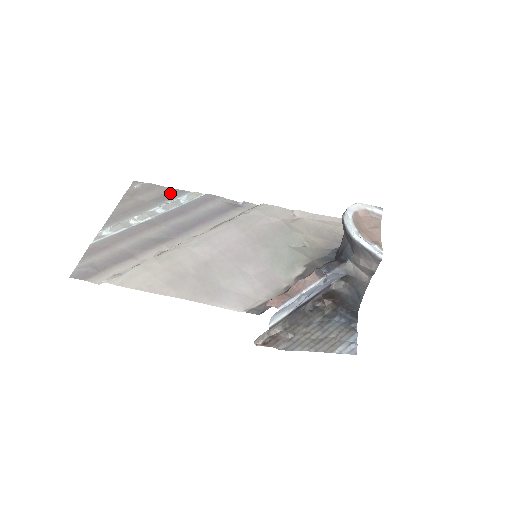
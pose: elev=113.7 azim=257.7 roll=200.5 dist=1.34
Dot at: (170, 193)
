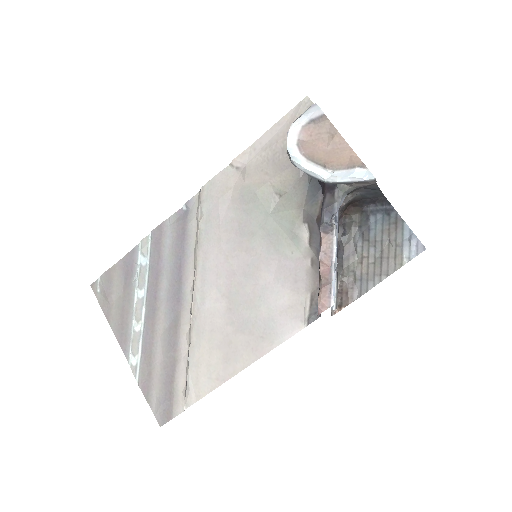
Dot at: (127, 265)
